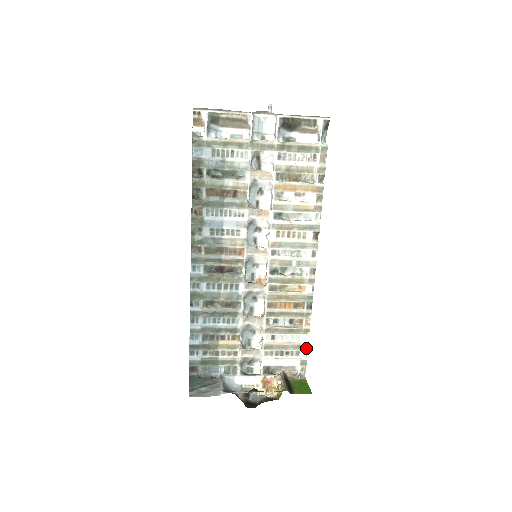
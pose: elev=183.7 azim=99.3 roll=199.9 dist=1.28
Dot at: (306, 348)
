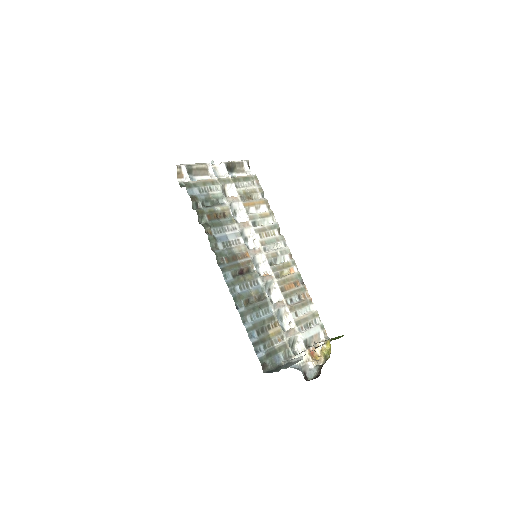
Dot at: (317, 315)
